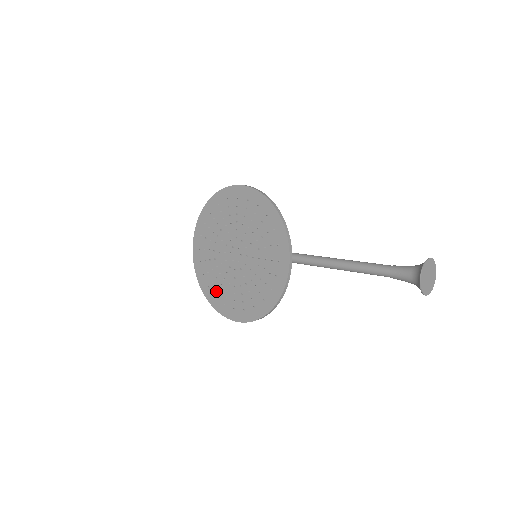
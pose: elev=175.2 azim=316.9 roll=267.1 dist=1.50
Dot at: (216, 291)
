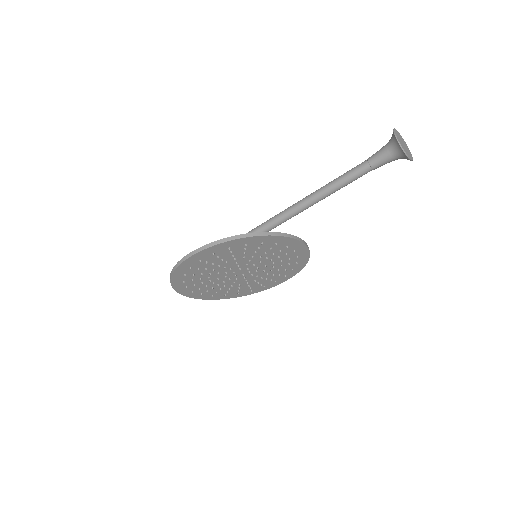
Dot at: (248, 290)
